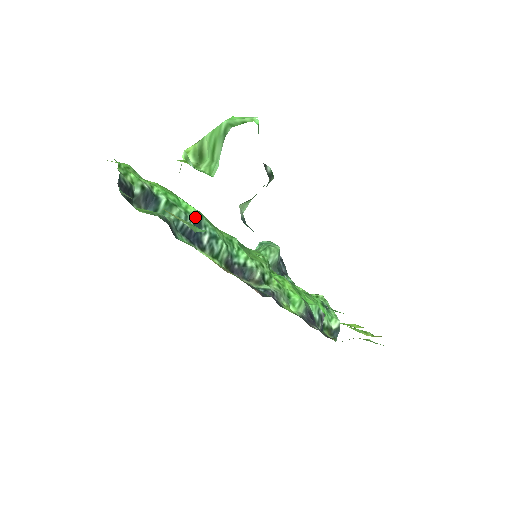
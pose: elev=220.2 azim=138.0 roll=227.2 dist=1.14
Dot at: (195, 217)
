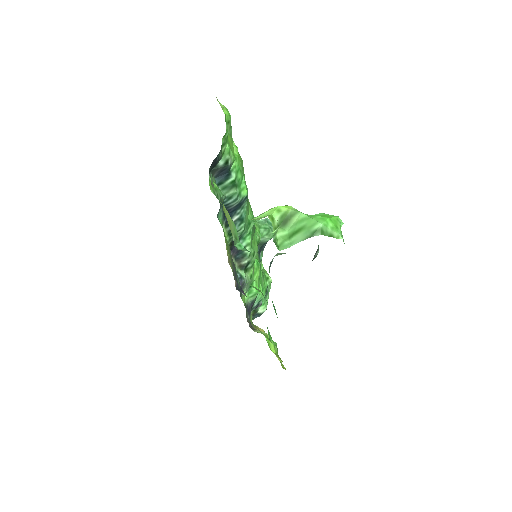
Dot at: (242, 200)
